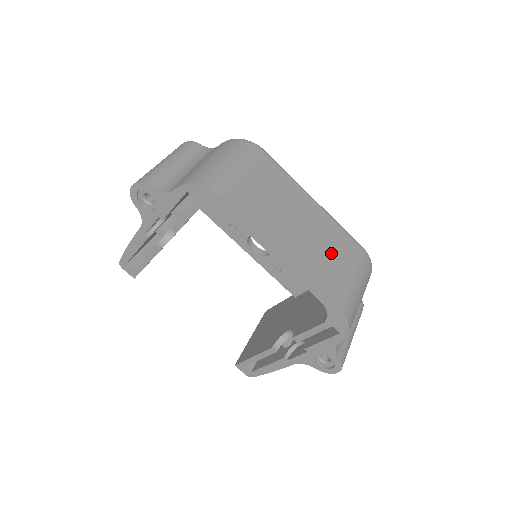
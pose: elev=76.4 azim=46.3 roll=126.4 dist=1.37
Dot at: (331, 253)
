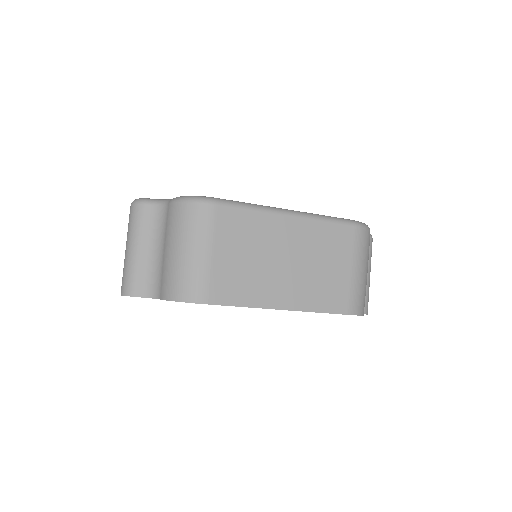
Dot at: (325, 264)
